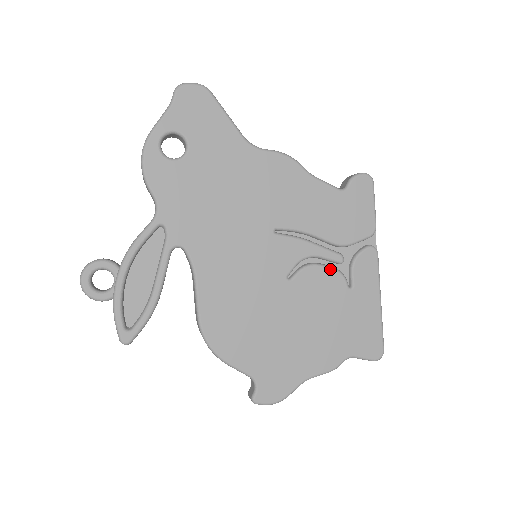
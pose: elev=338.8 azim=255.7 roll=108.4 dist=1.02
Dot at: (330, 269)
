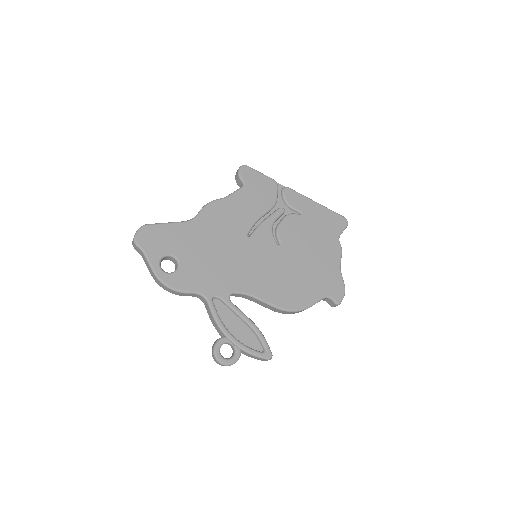
Dot at: (285, 219)
